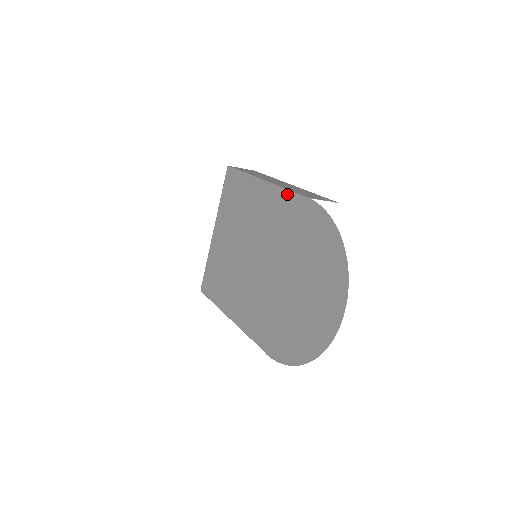
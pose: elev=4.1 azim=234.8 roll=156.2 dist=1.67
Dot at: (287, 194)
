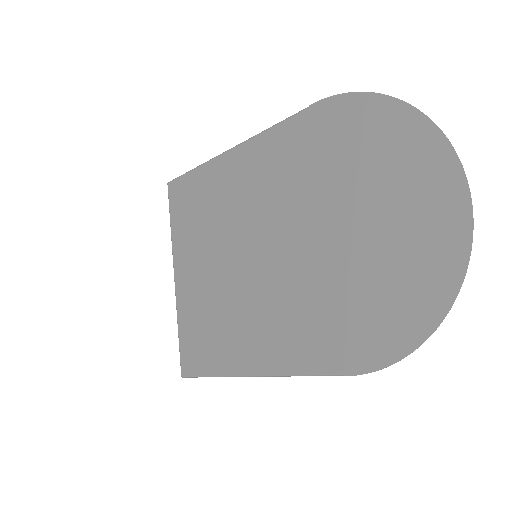
Dot at: (273, 130)
